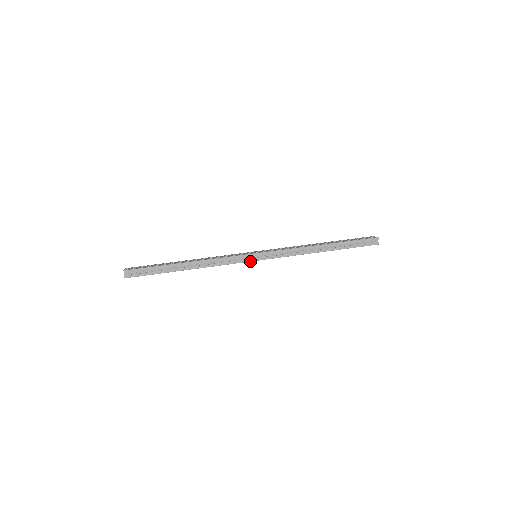
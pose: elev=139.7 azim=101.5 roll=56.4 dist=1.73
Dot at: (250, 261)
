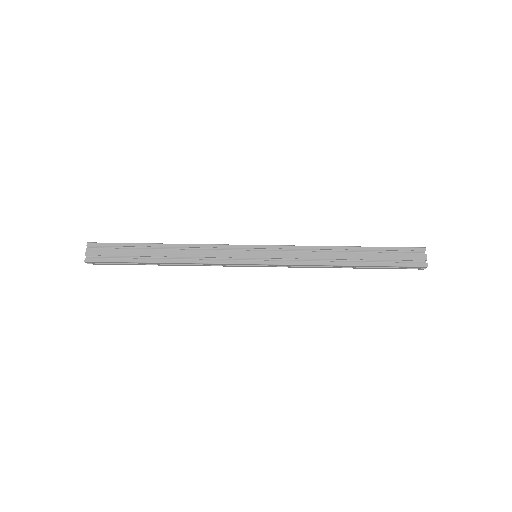
Dot at: (246, 266)
